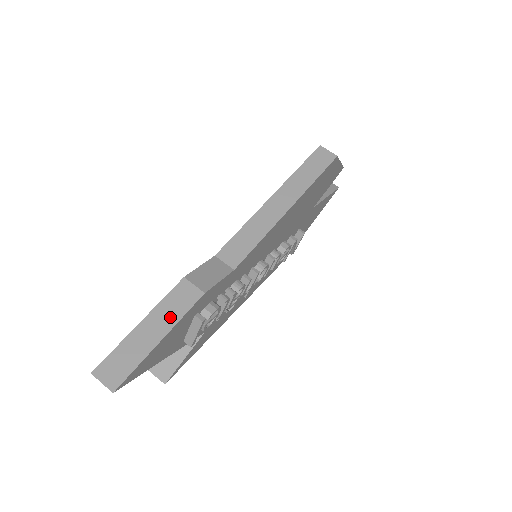
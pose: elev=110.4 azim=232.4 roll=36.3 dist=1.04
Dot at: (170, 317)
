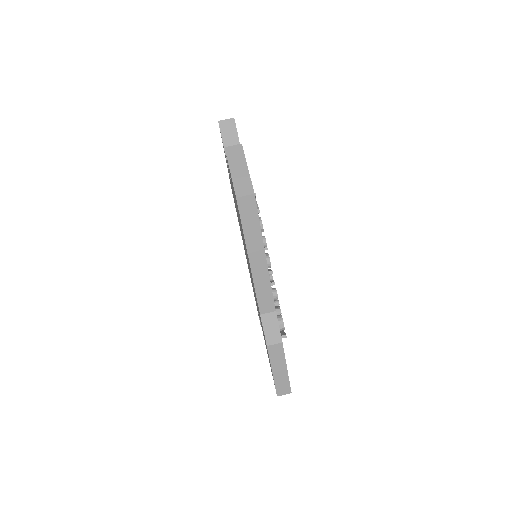
Dot at: (280, 361)
